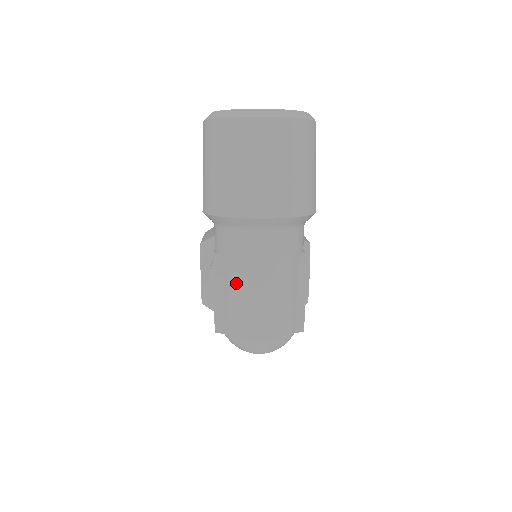
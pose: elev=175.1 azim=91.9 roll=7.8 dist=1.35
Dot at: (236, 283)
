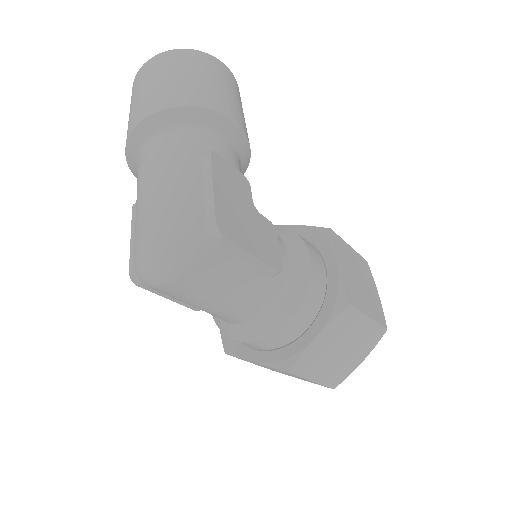
Dot at: (137, 203)
